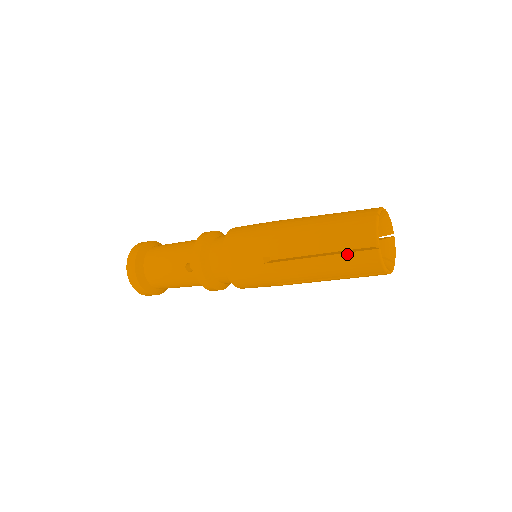
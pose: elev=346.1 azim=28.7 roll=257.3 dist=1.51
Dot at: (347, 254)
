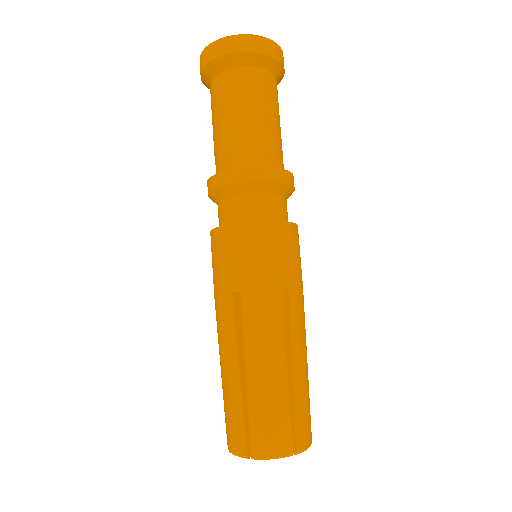
Dot at: occluded
